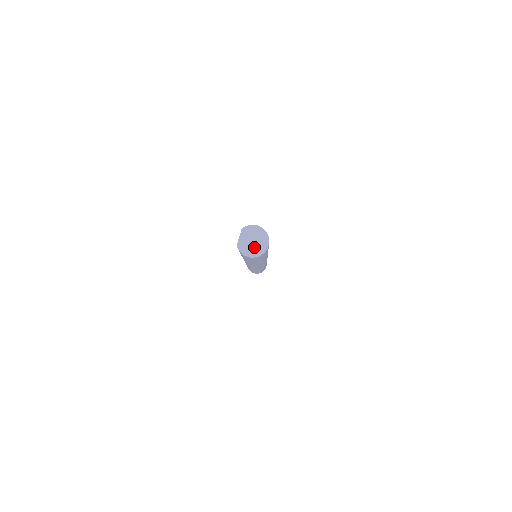
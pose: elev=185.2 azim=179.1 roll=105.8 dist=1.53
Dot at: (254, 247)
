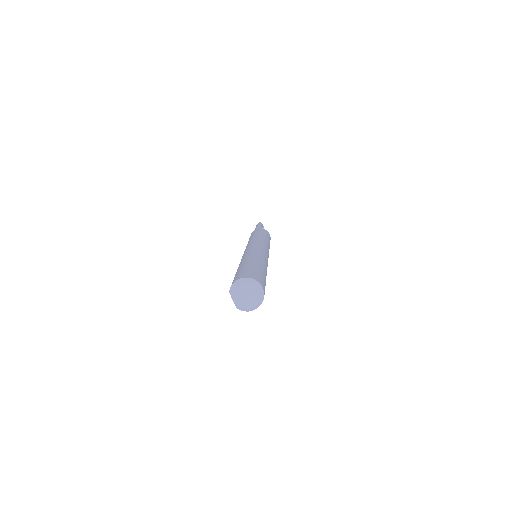
Dot at: (252, 300)
